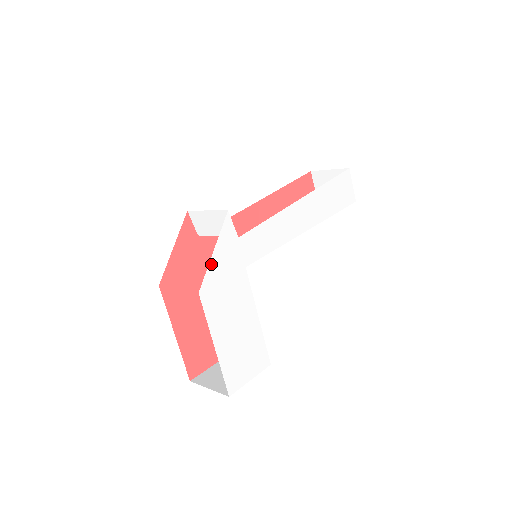
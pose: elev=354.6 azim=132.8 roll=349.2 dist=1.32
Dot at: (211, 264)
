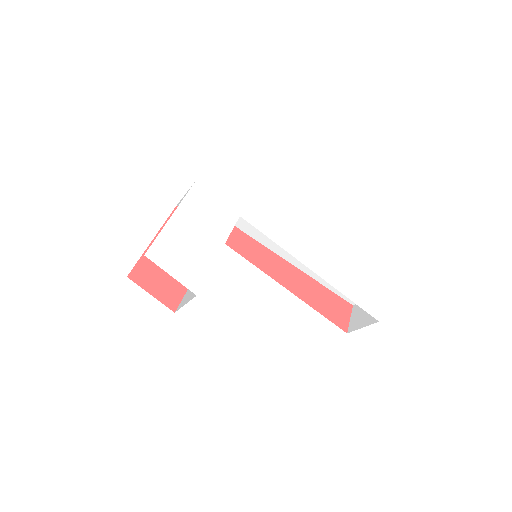
Dot at: (219, 183)
